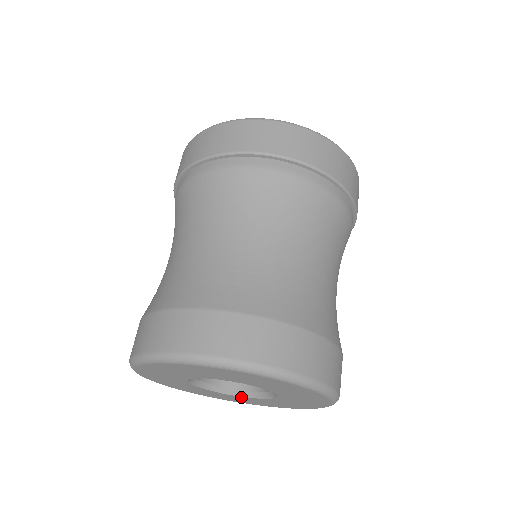
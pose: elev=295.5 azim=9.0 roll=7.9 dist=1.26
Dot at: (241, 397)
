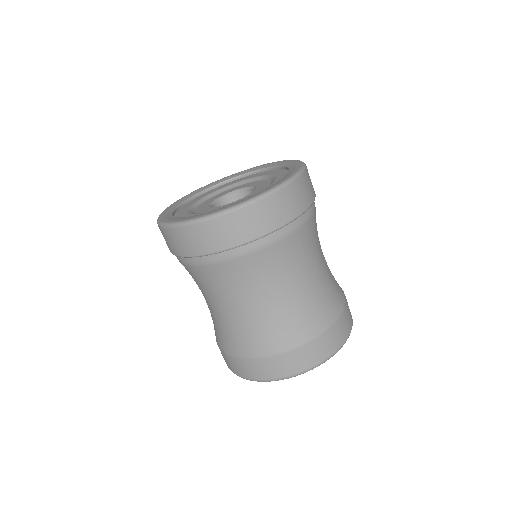
Dot at: occluded
